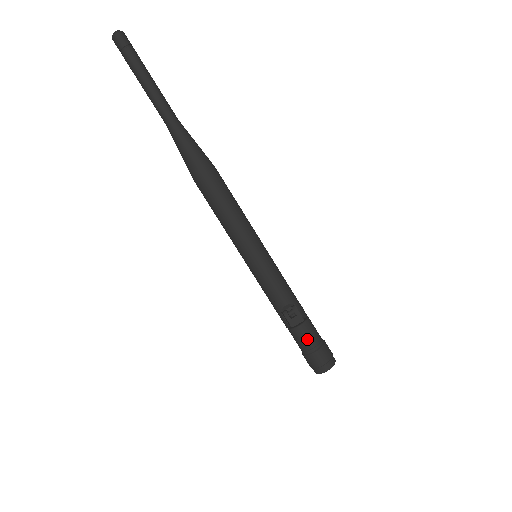
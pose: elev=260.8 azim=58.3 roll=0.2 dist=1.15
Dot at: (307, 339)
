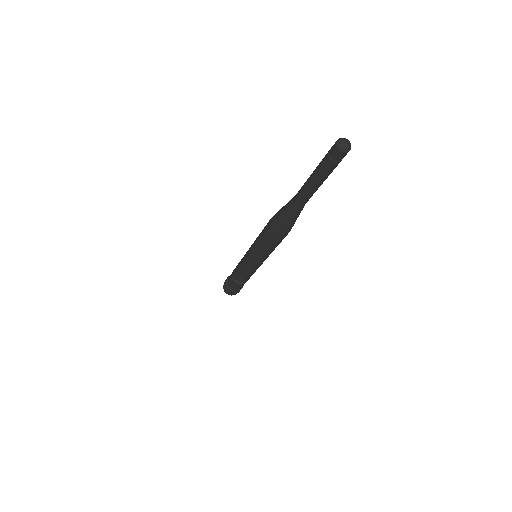
Dot at: (235, 287)
